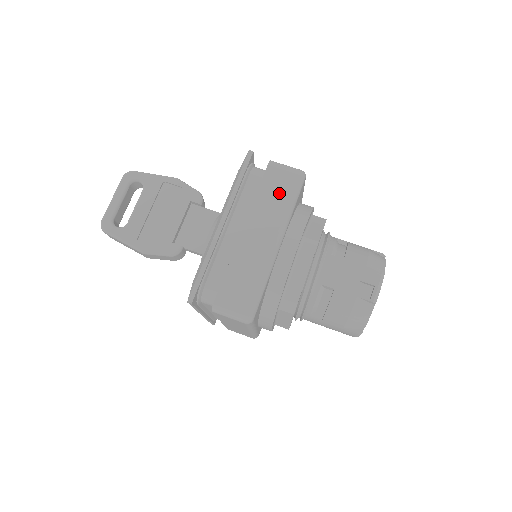
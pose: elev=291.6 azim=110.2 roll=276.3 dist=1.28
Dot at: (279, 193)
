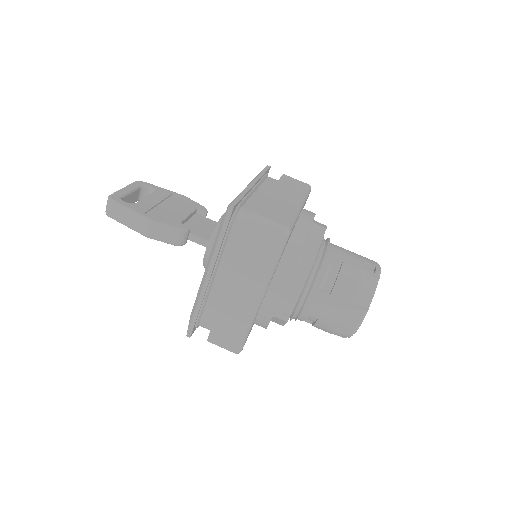
Dot at: (295, 186)
